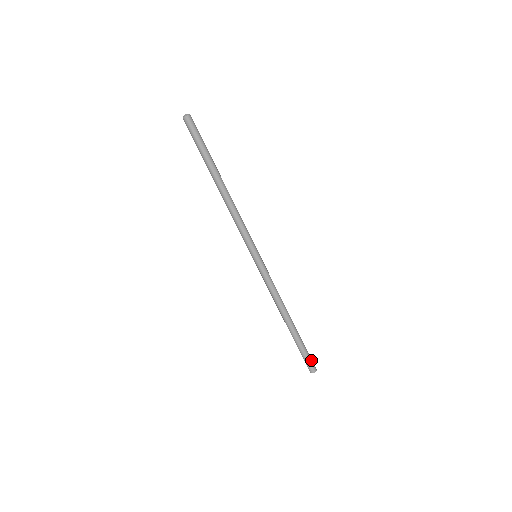
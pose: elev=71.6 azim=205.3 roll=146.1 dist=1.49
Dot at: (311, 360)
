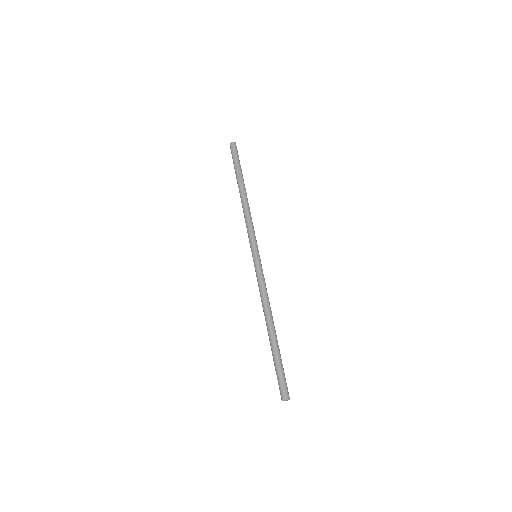
Dot at: (285, 383)
